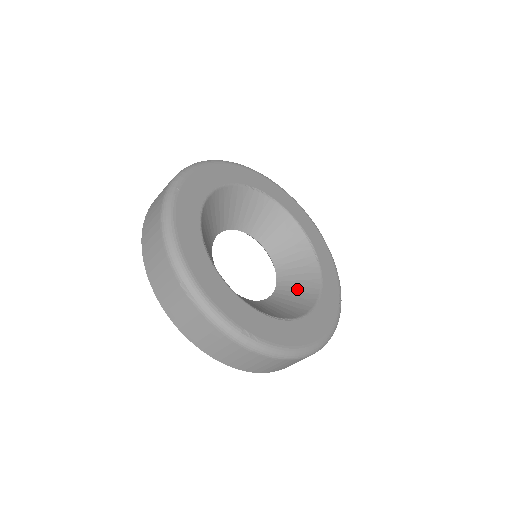
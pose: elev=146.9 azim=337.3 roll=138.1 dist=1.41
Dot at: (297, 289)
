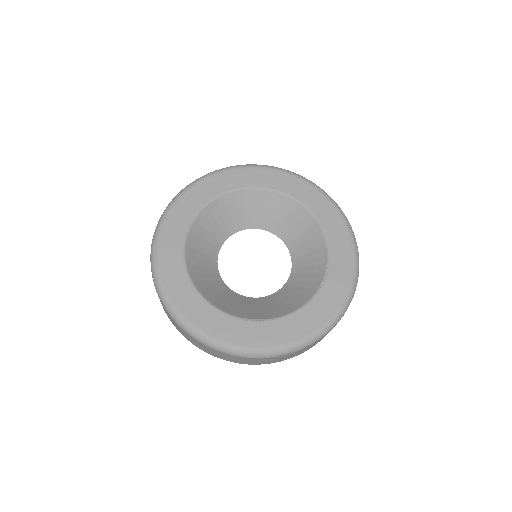
Dot at: (294, 226)
